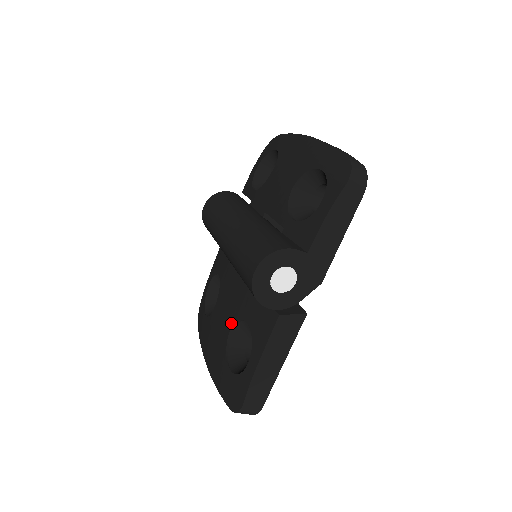
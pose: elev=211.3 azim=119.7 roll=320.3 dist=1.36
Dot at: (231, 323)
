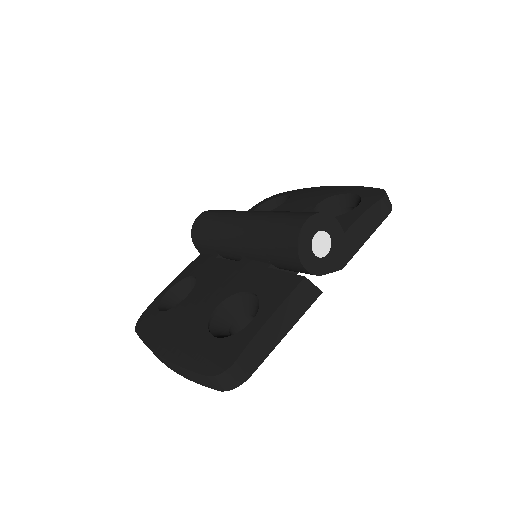
Dot at: (221, 299)
